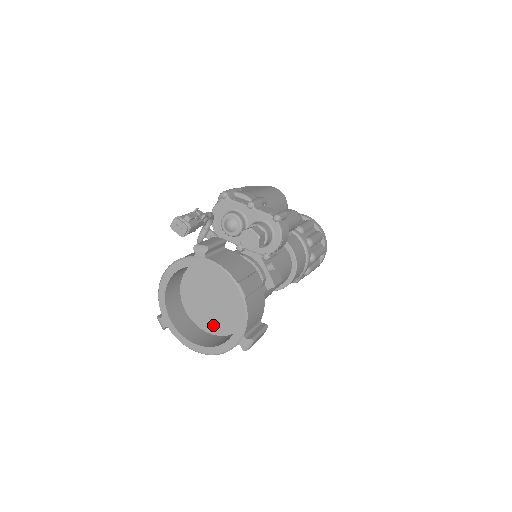
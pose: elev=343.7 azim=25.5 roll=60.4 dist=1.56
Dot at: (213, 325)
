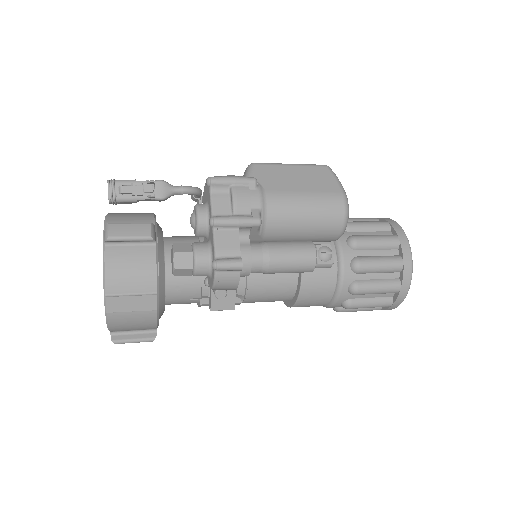
Dot at: occluded
